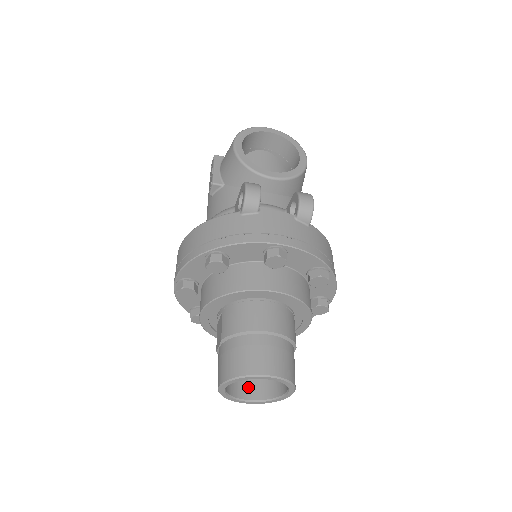
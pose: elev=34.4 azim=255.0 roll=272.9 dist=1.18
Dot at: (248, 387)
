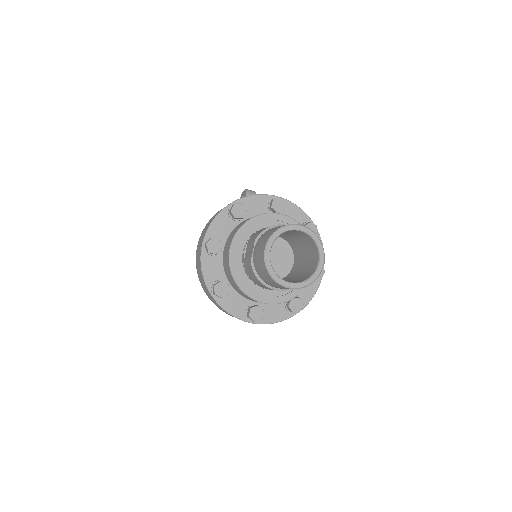
Dot at: occluded
